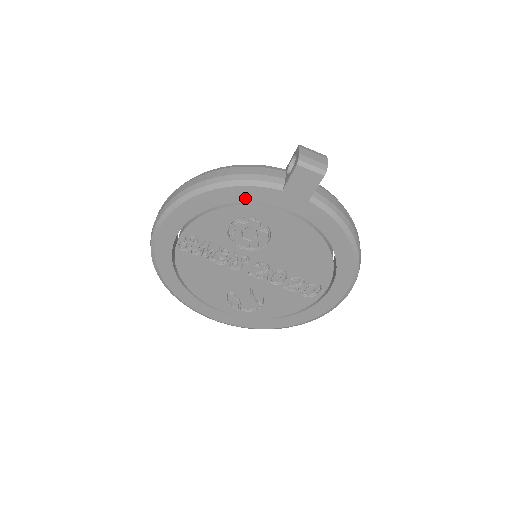
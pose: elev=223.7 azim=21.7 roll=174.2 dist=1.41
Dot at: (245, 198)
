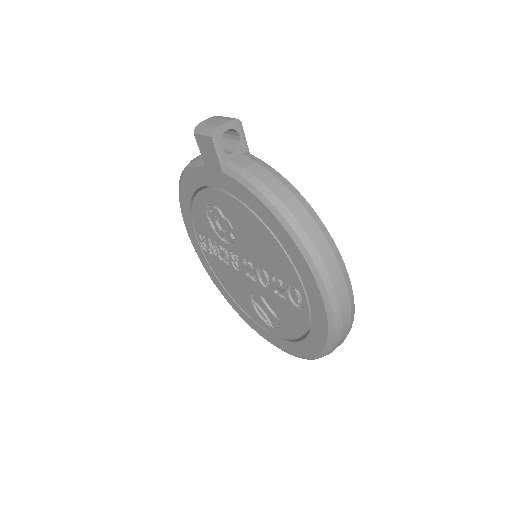
Dot at: (196, 183)
